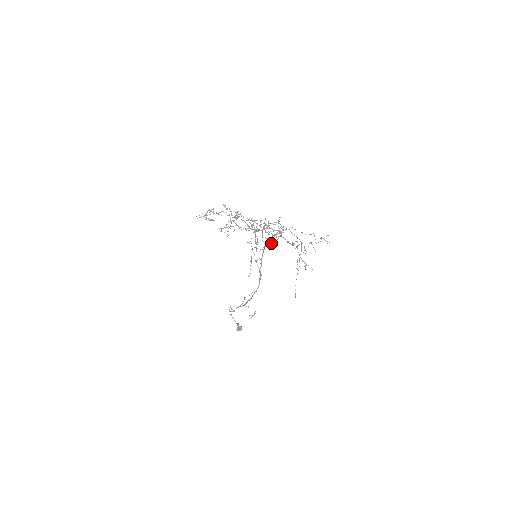
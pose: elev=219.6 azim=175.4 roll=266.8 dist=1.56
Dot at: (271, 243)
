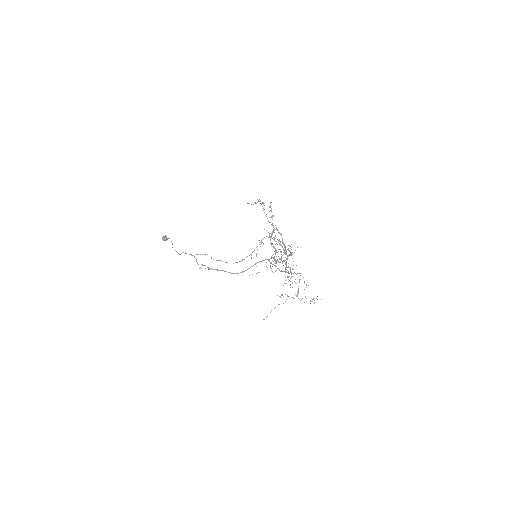
Dot at: (275, 260)
